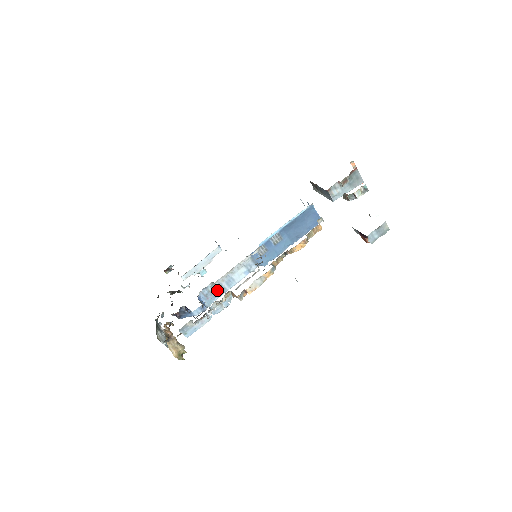
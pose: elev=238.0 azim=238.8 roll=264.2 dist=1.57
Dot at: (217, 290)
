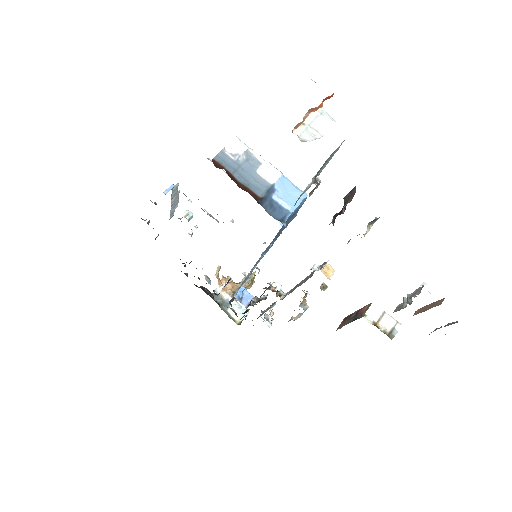
Dot at: occluded
